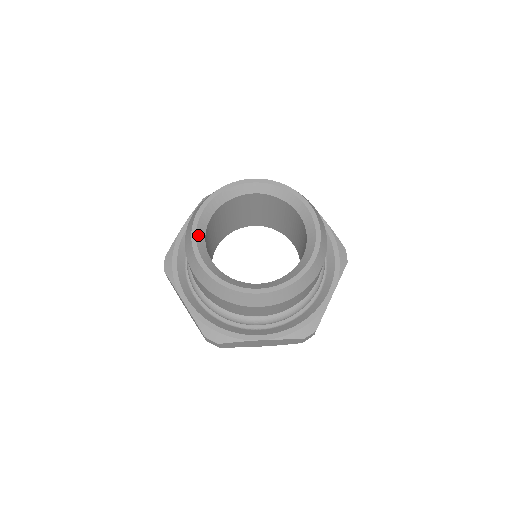
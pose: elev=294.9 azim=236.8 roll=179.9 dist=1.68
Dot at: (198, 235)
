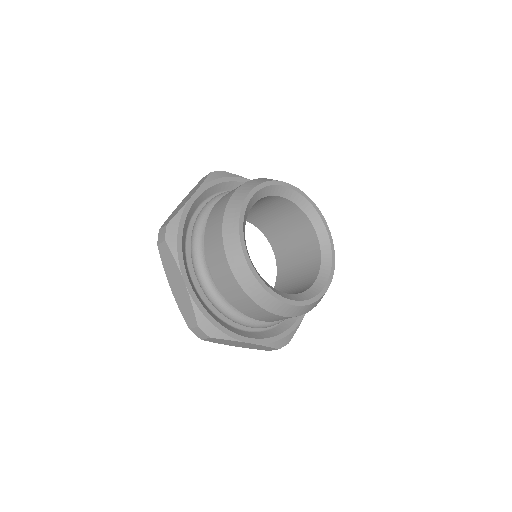
Dot at: (244, 224)
